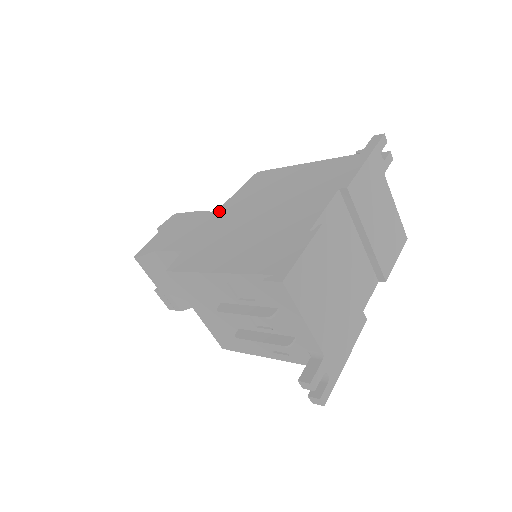
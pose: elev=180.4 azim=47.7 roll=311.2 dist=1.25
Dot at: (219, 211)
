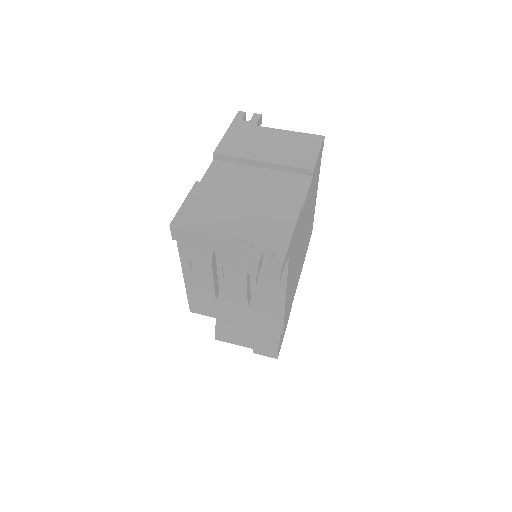
Dot at: occluded
